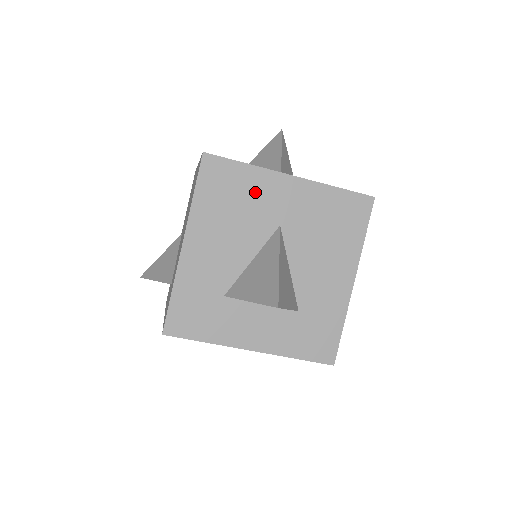
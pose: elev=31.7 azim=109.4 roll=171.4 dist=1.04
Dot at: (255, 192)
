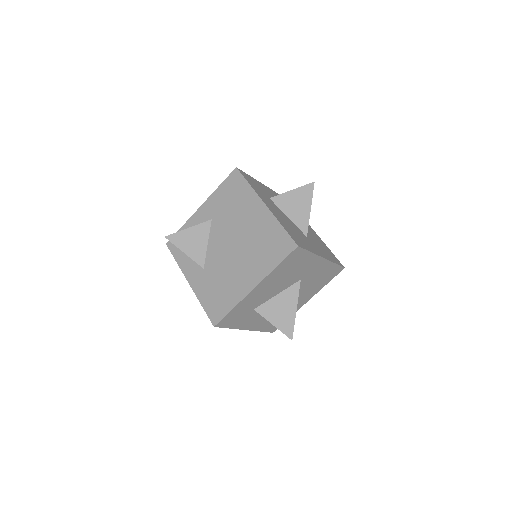
Dot at: (304, 265)
